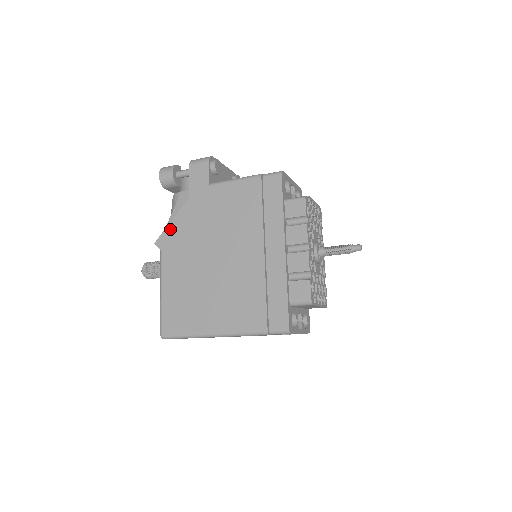
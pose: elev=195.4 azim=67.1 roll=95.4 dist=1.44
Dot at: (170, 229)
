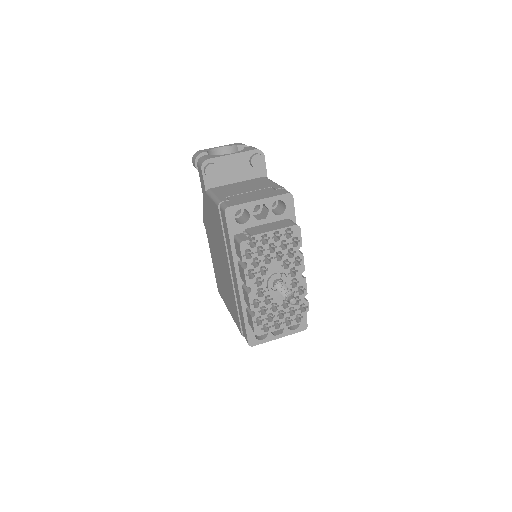
Dot at: (204, 216)
